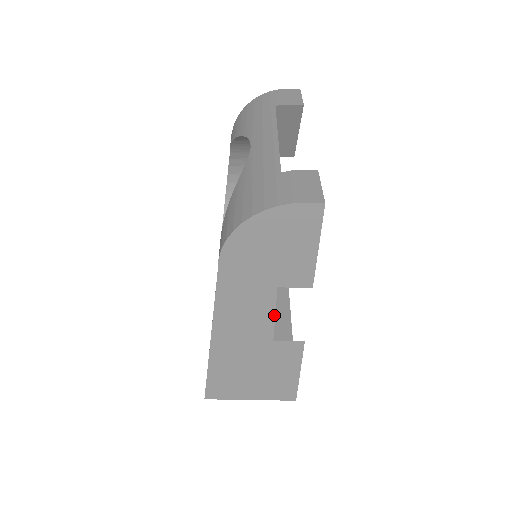
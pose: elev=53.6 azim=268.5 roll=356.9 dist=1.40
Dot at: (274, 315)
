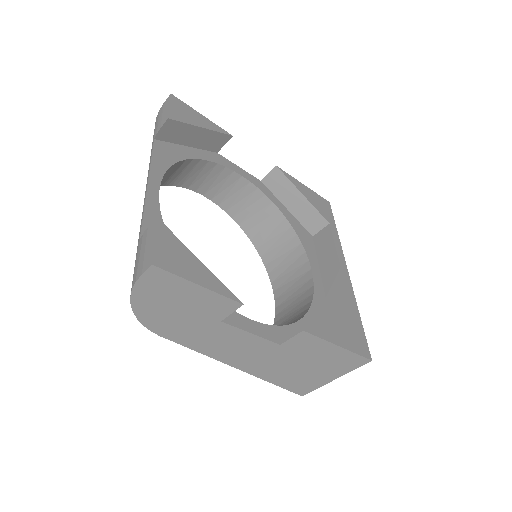
Dot at: (251, 334)
